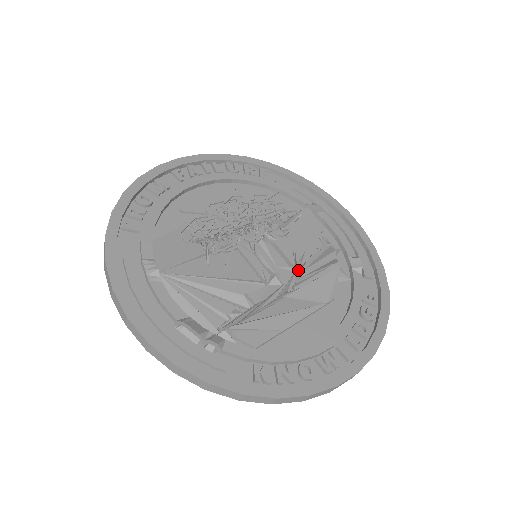
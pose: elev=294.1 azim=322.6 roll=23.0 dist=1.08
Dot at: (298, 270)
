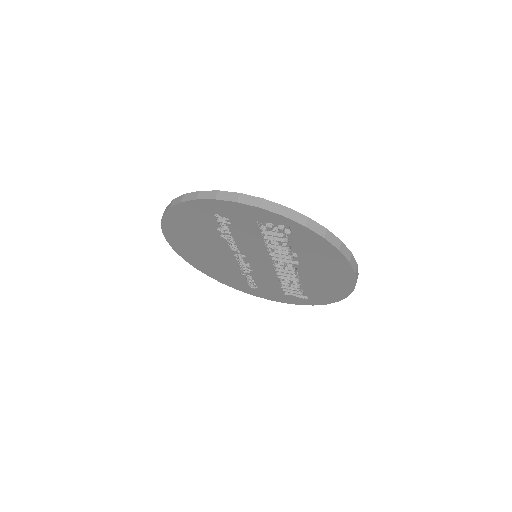
Dot at: occluded
